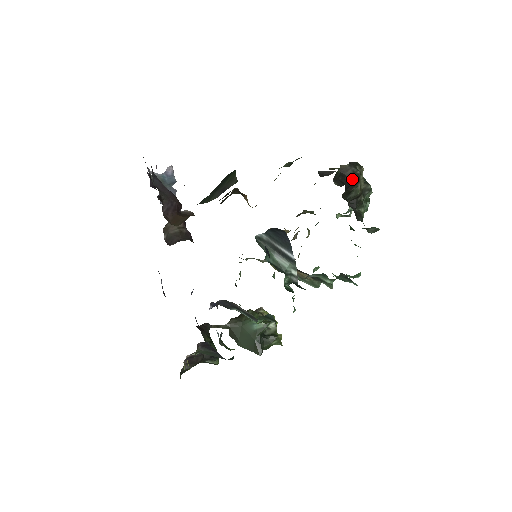
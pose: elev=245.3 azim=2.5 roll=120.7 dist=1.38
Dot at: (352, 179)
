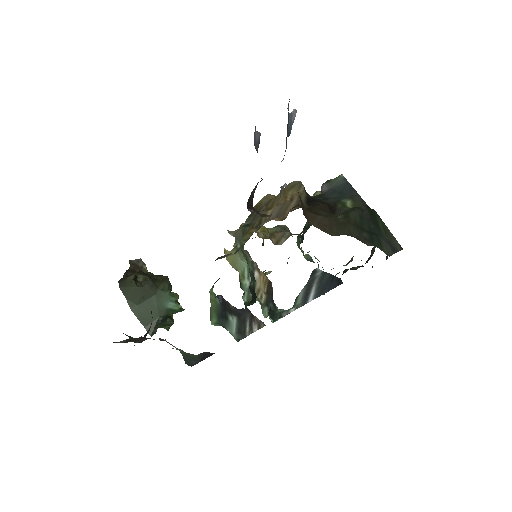
Dot at: (368, 259)
